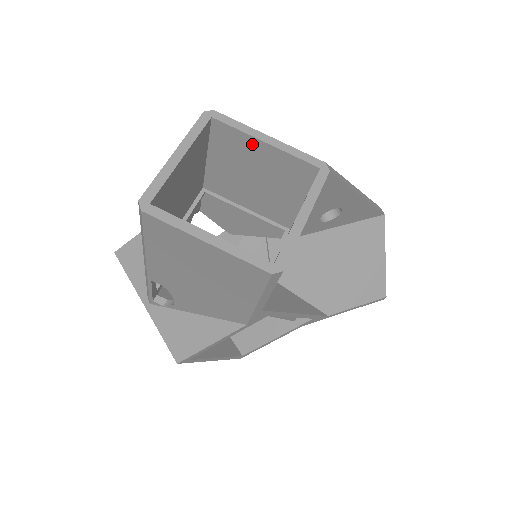
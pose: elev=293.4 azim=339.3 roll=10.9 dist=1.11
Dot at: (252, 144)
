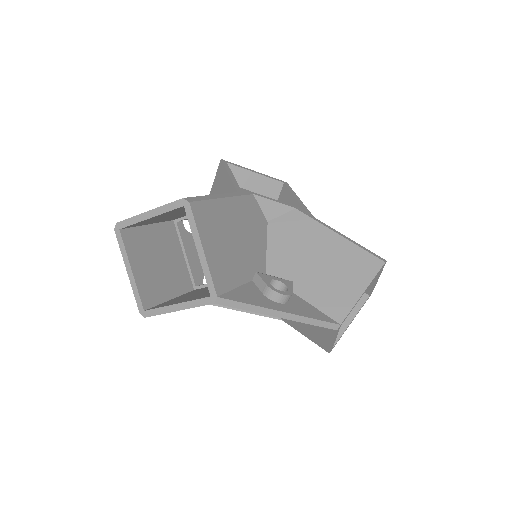
Dot at: occluded
